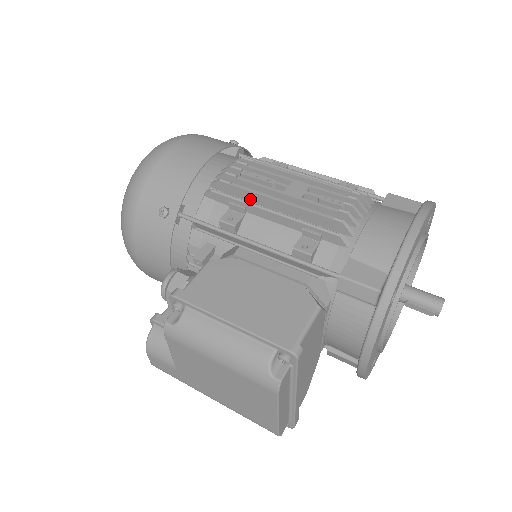
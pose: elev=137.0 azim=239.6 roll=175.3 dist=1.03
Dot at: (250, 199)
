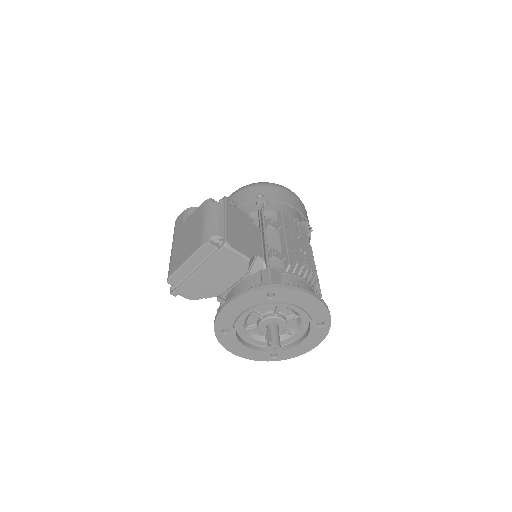
Dot at: (286, 229)
